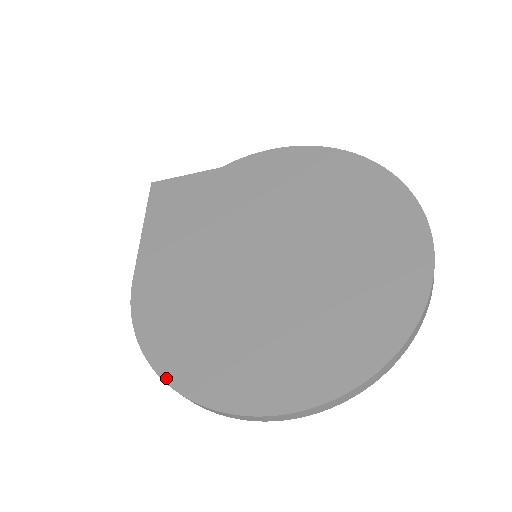
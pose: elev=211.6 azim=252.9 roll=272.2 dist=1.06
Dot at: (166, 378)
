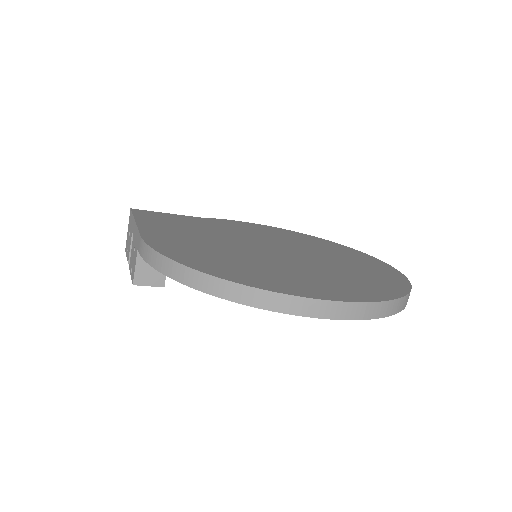
Dot at: (220, 276)
